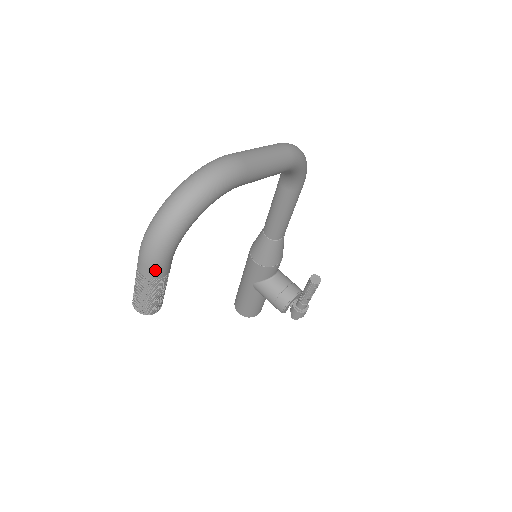
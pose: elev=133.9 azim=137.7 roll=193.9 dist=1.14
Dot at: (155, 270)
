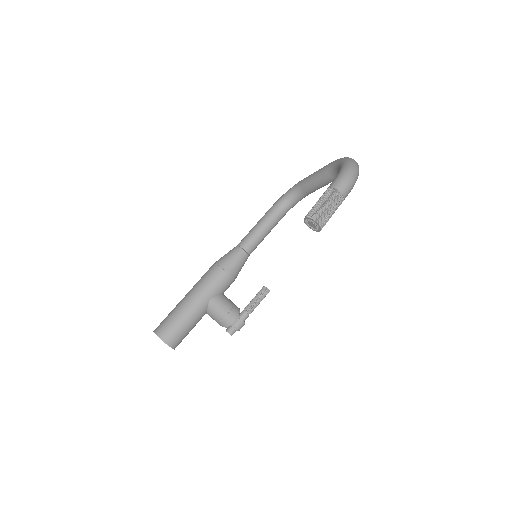
Dot at: (348, 193)
